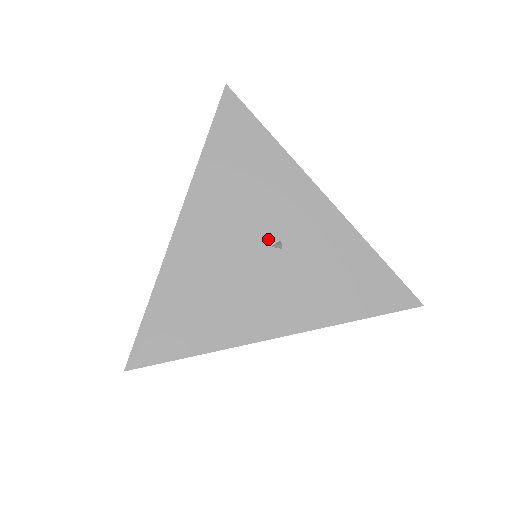
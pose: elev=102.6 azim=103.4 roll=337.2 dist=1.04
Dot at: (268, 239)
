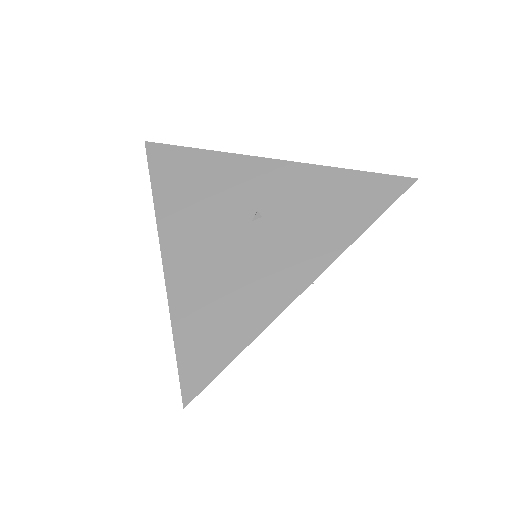
Dot at: (245, 218)
